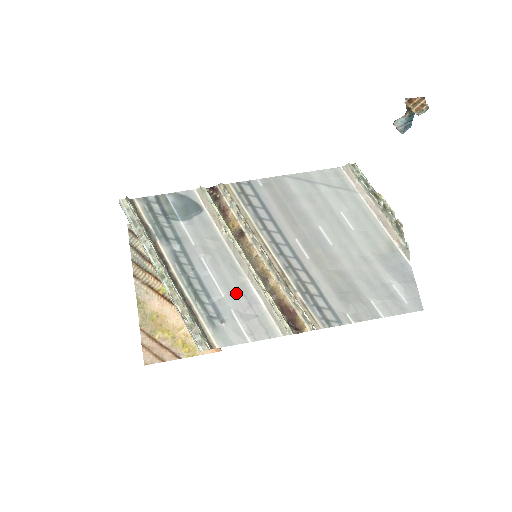
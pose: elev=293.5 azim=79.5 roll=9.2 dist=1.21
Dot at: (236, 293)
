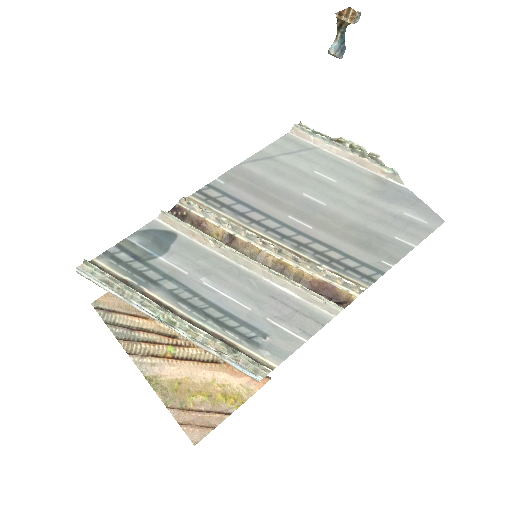
Dot at: (261, 299)
